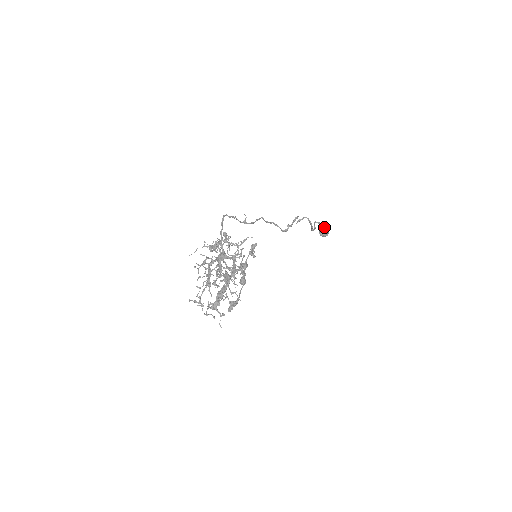
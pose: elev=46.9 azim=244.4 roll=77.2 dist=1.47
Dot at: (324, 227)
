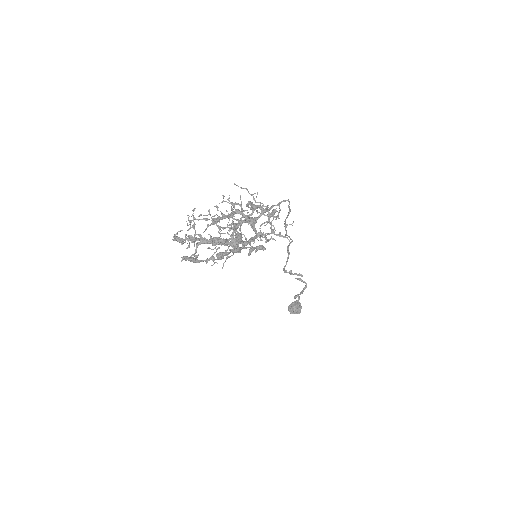
Dot at: (299, 306)
